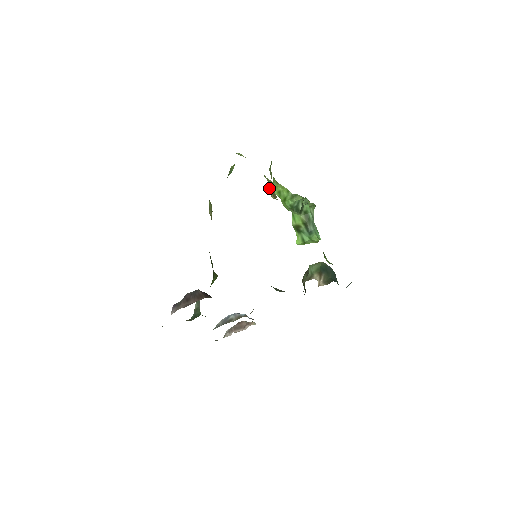
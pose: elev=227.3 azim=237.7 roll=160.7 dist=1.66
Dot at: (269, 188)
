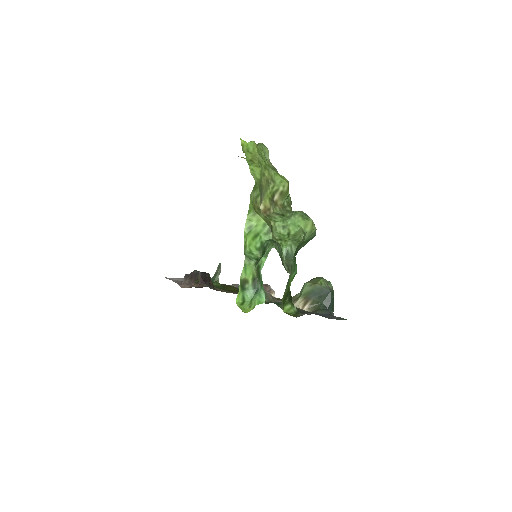
Dot at: (262, 203)
